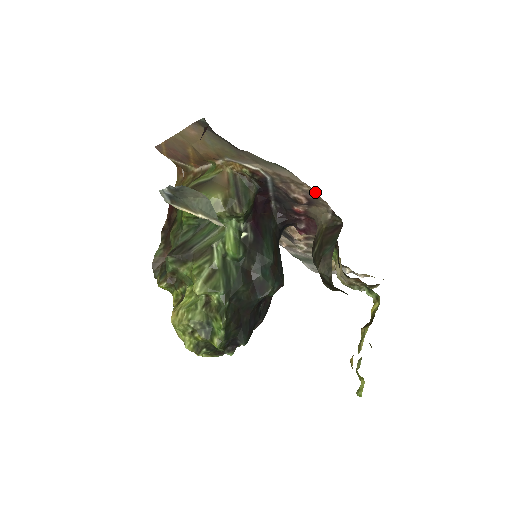
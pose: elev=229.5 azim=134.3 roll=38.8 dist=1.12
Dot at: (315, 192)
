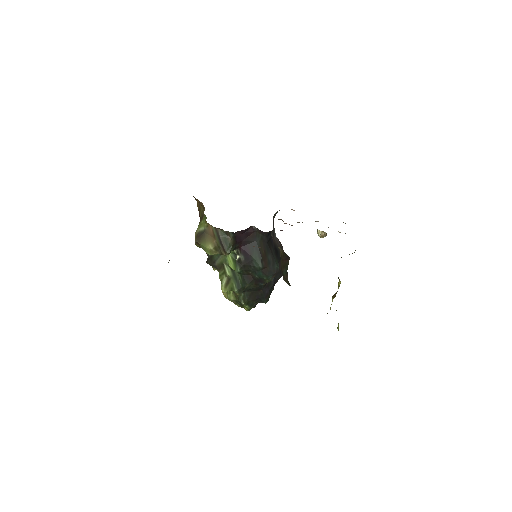
Dot at: occluded
